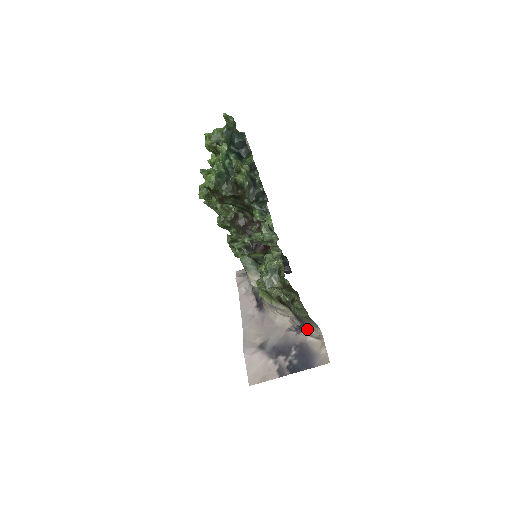
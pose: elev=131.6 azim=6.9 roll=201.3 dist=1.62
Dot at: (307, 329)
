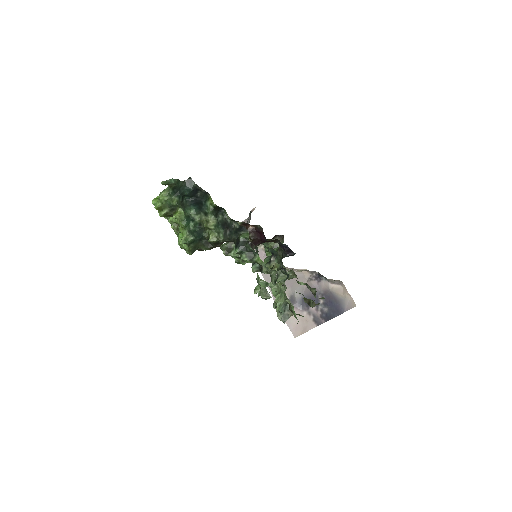
Dot at: (326, 278)
